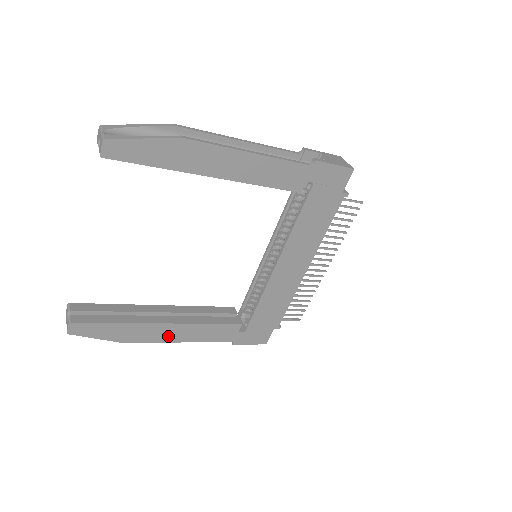
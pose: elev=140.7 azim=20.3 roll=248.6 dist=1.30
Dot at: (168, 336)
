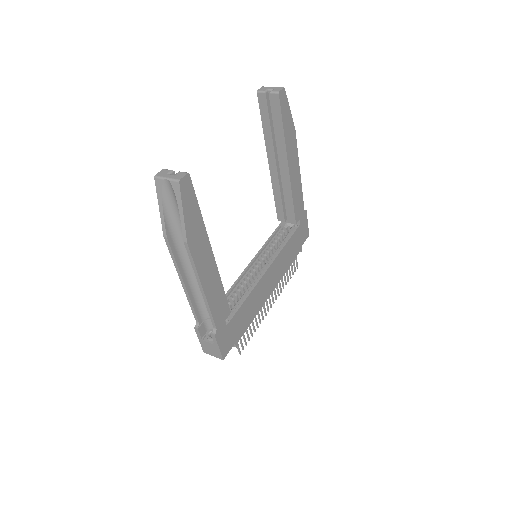
Dot at: (204, 271)
